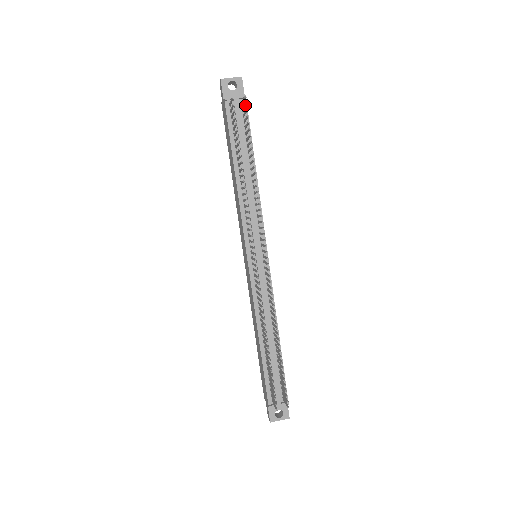
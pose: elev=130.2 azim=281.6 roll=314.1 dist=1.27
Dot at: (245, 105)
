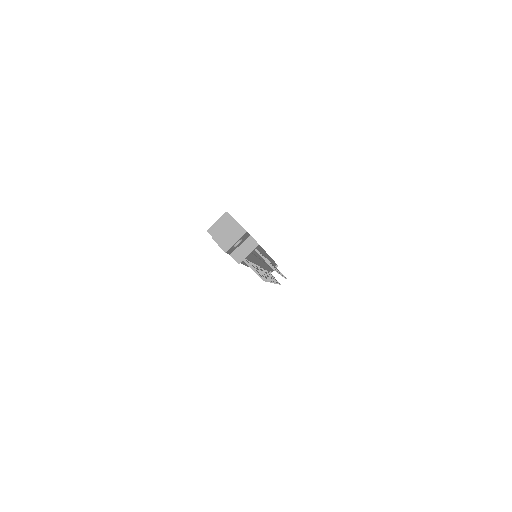
Dot at: (271, 266)
